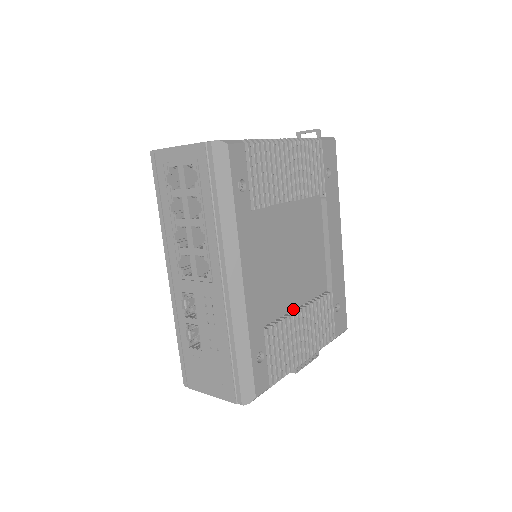
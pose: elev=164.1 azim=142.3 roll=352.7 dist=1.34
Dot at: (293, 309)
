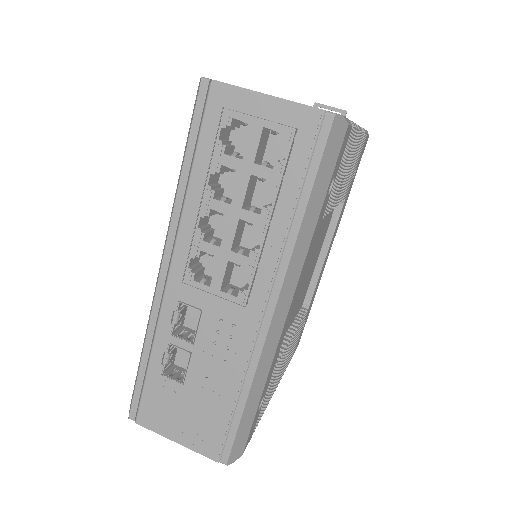
Dot at: (285, 333)
